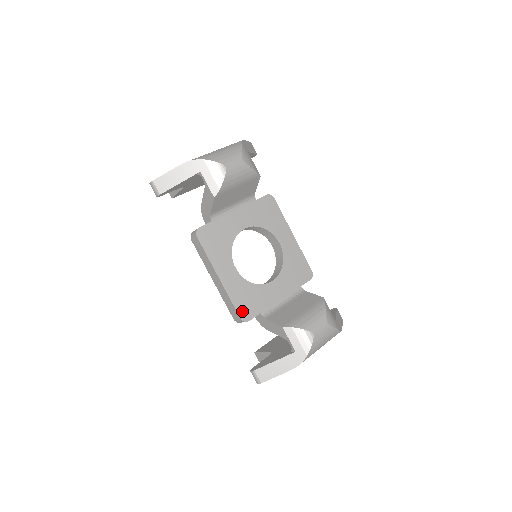
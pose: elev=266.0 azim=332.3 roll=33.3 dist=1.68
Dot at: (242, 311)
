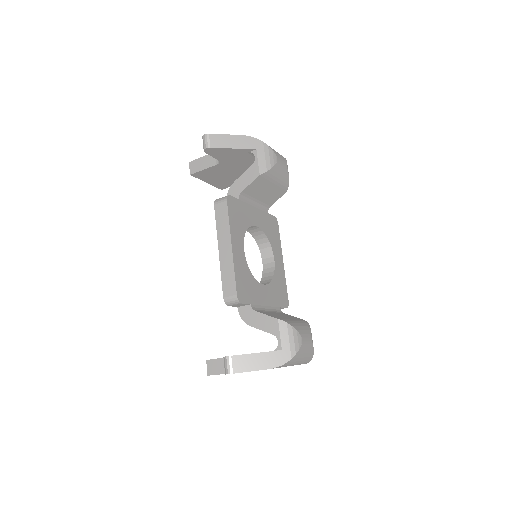
Dot at: (239, 290)
